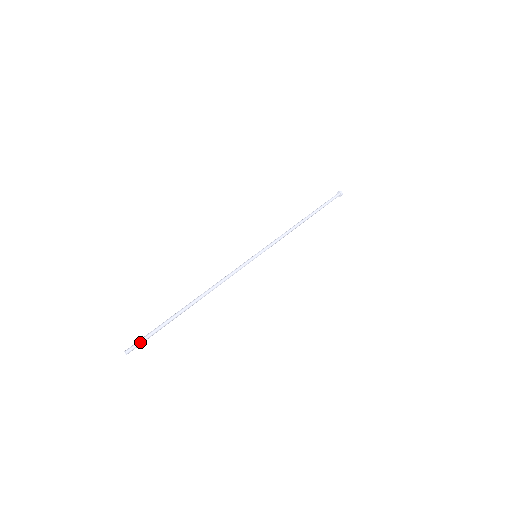
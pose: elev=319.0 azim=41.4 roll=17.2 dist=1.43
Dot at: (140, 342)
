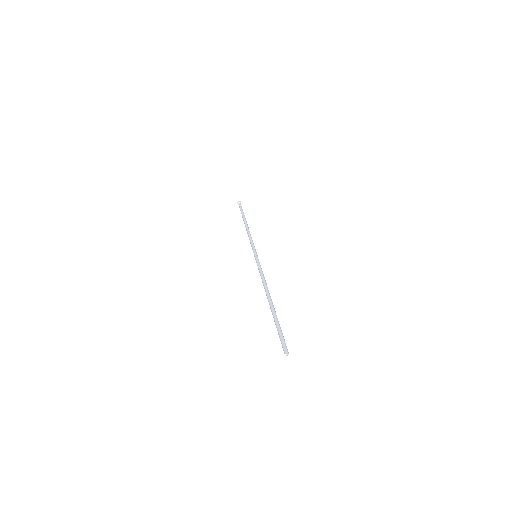
Dot at: occluded
